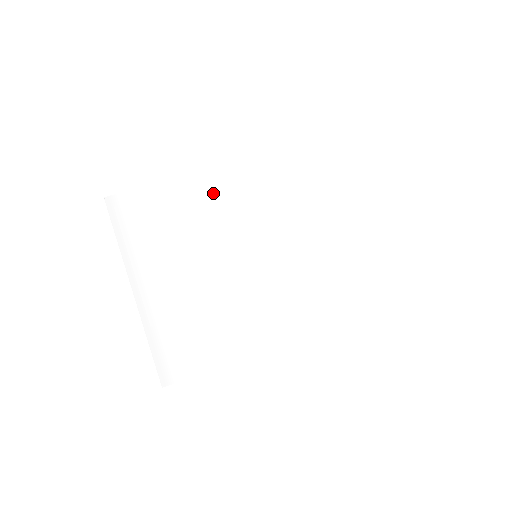
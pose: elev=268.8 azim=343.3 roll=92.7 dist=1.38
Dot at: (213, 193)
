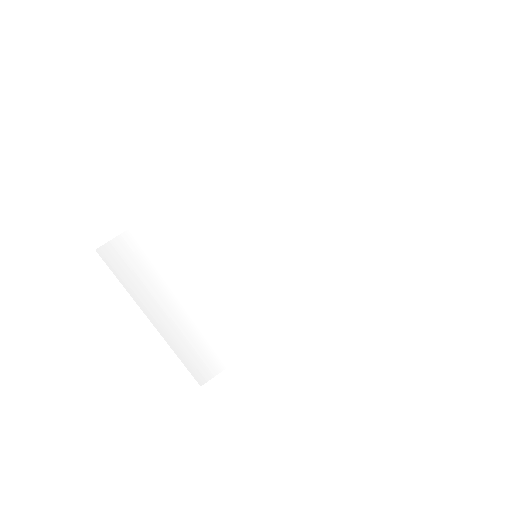
Dot at: (205, 212)
